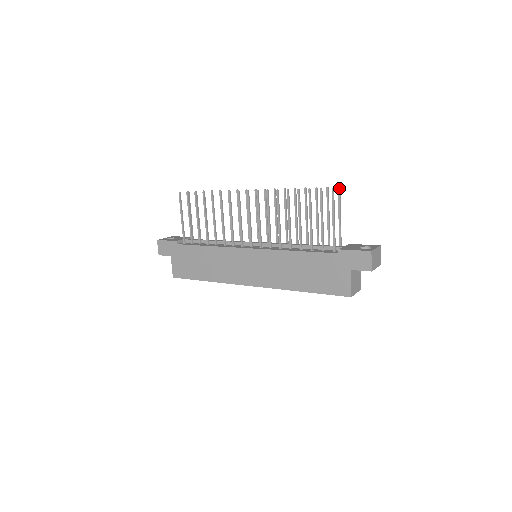
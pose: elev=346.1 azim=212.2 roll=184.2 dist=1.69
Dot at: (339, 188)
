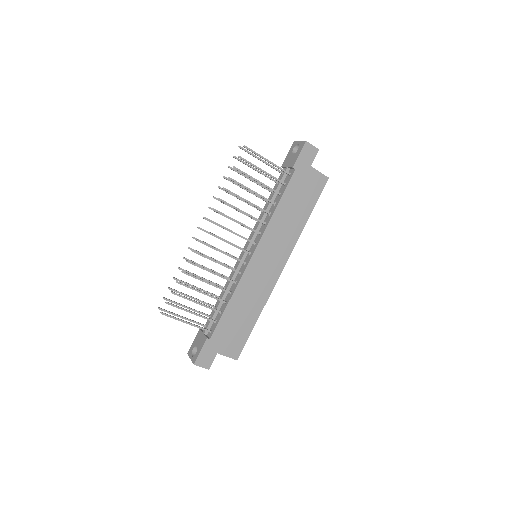
Dot at: (240, 146)
